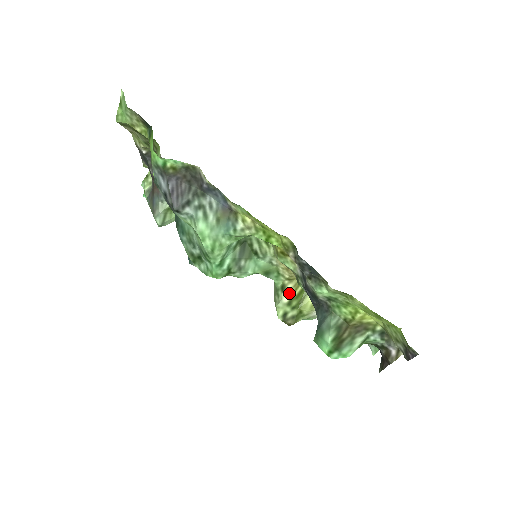
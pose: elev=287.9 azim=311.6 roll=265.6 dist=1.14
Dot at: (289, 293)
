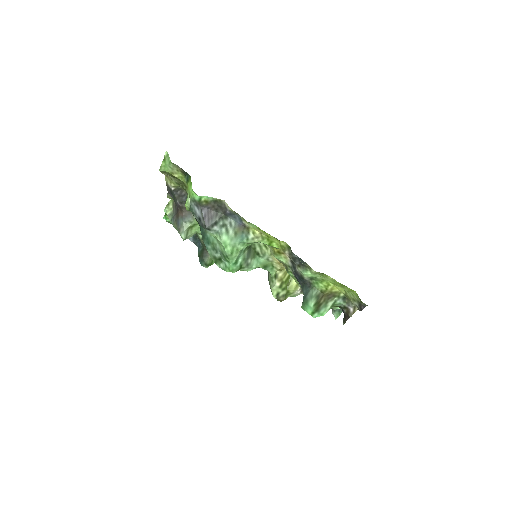
Dot at: (280, 279)
